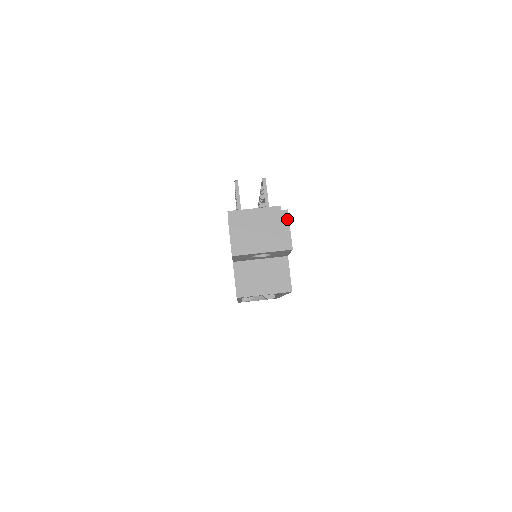
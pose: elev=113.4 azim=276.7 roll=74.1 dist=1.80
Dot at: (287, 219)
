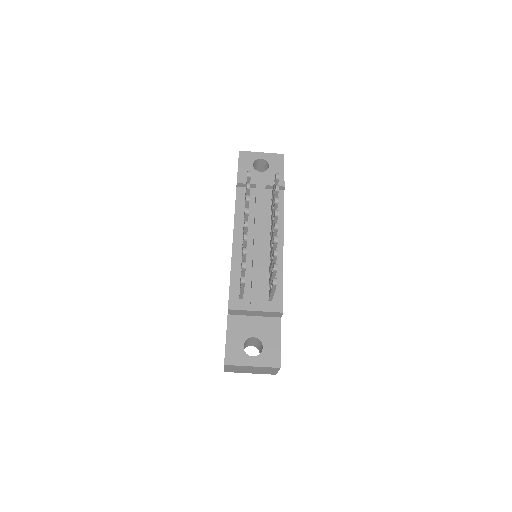
Dot at: (278, 370)
